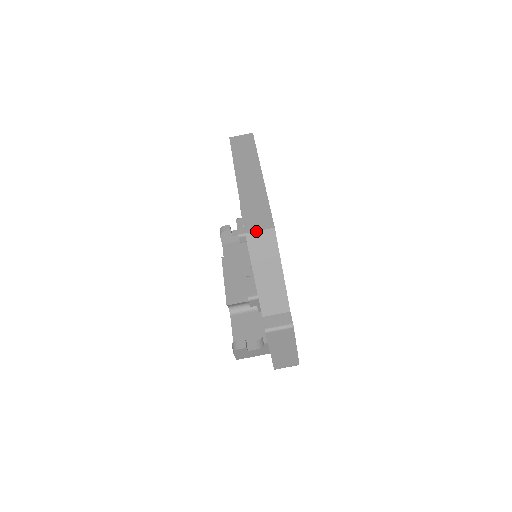
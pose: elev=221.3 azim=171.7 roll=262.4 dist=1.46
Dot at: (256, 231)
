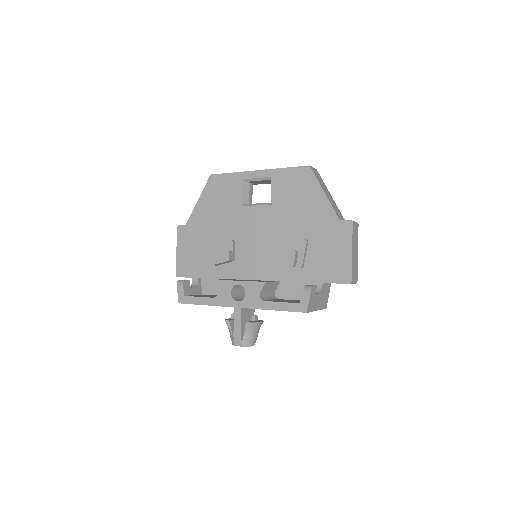
Dot at: (312, 167)
